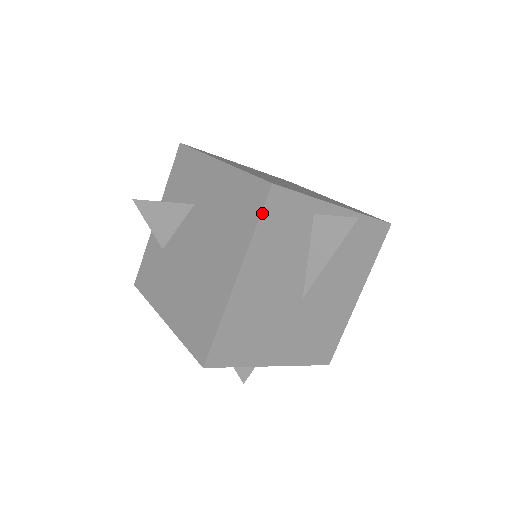
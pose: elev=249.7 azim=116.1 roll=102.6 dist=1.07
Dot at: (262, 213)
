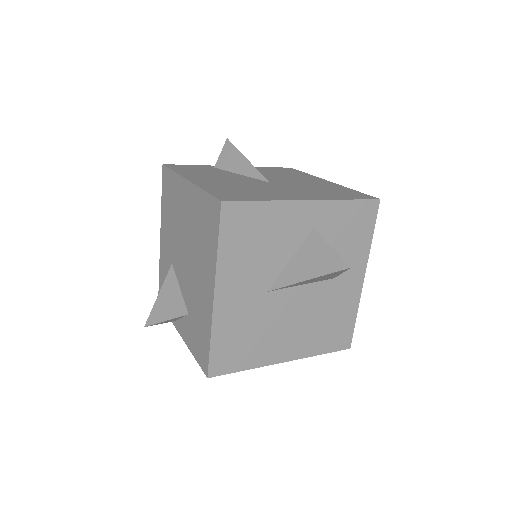
Dot at: (170, 169)
